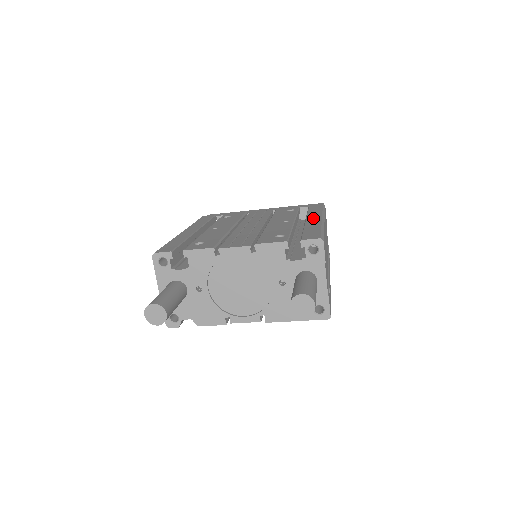
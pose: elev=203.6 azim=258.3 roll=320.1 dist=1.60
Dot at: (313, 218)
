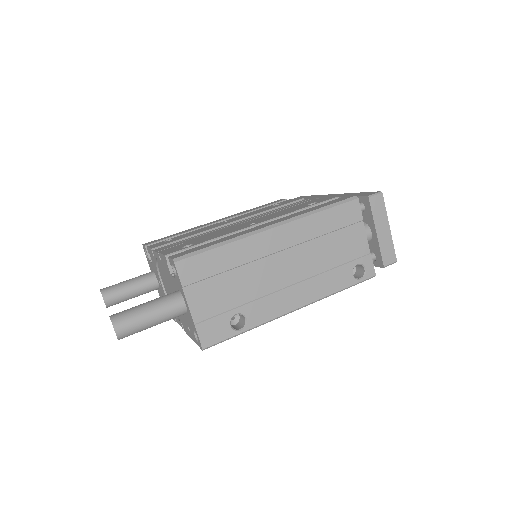
Dot at: (268, 223)
